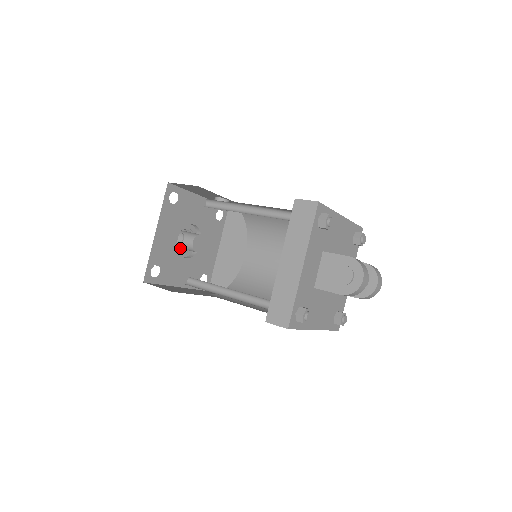
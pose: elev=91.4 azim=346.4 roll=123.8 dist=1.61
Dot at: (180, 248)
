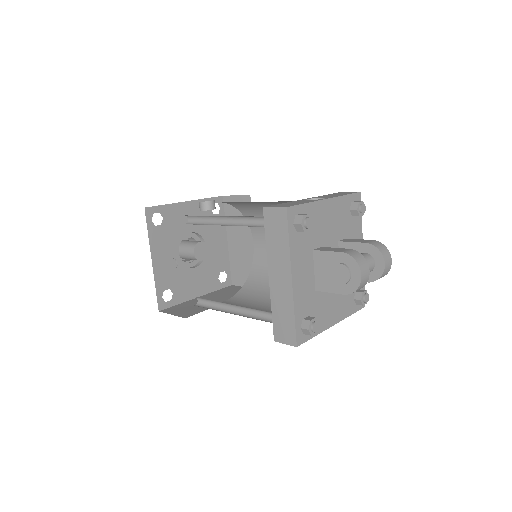
Dot at: occluded
